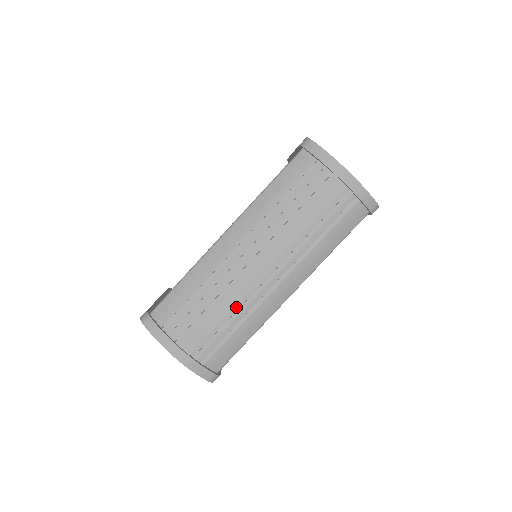
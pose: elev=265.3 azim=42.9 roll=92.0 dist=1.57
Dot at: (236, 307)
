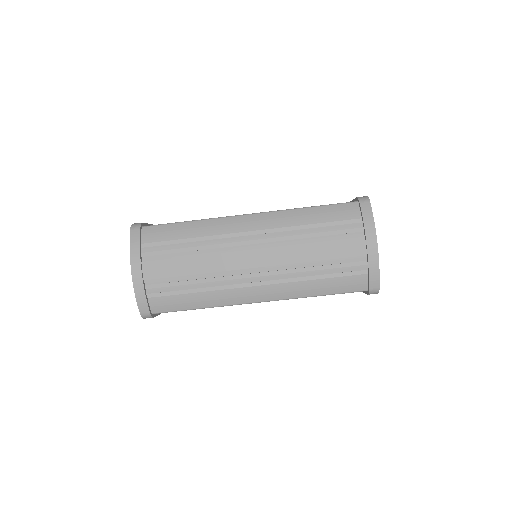
Dot at: (209, 275)
